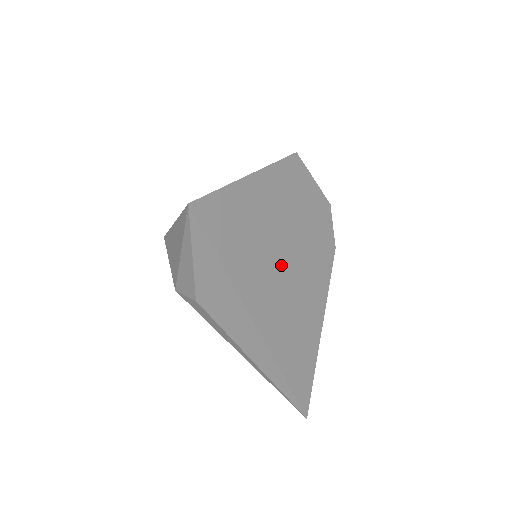
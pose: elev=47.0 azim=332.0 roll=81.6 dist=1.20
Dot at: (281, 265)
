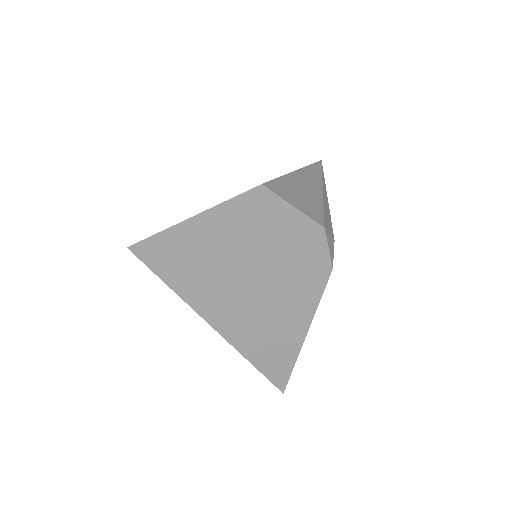
Dot at: (243, 286)
